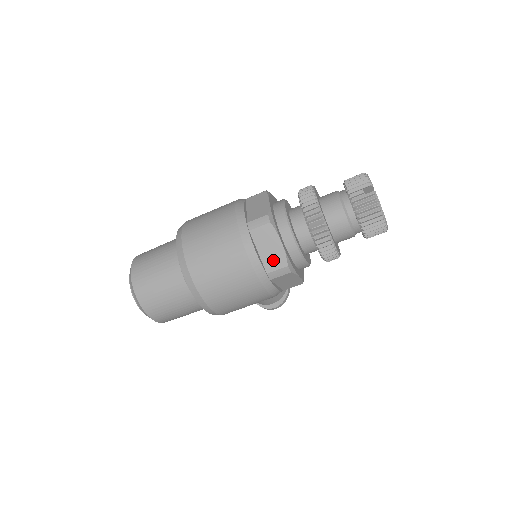
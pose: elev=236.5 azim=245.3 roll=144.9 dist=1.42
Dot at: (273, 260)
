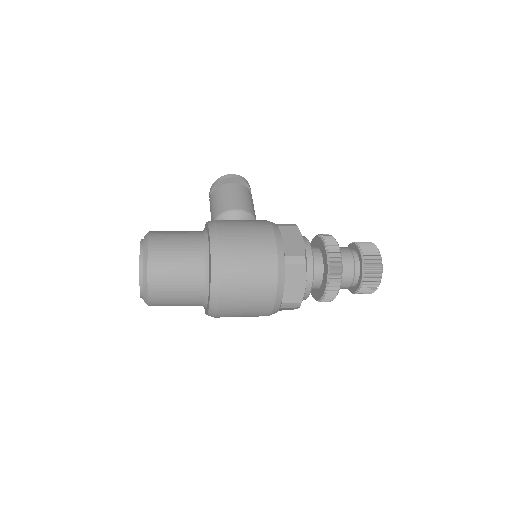
Dot at: occluded
